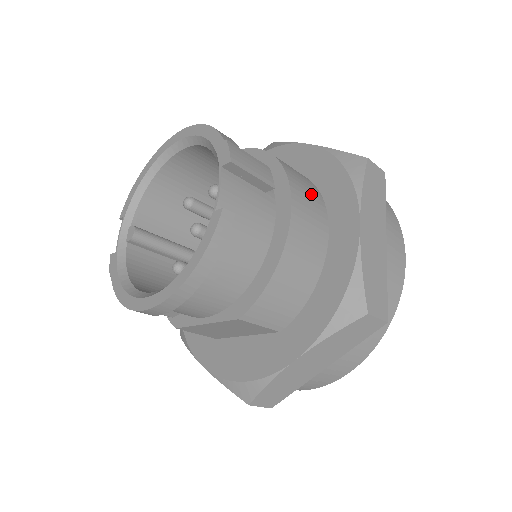
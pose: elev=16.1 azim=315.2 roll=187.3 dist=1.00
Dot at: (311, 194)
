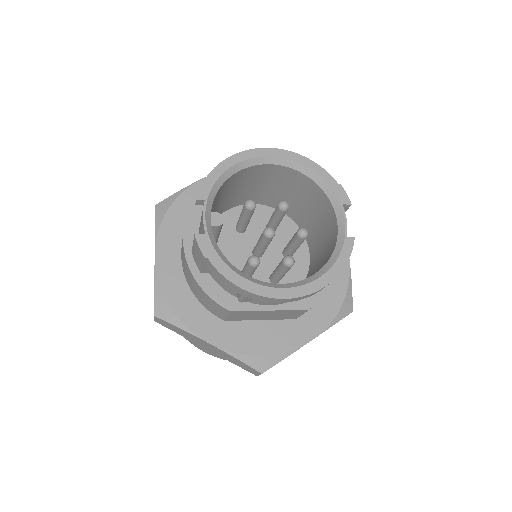
Dot at: occluded
